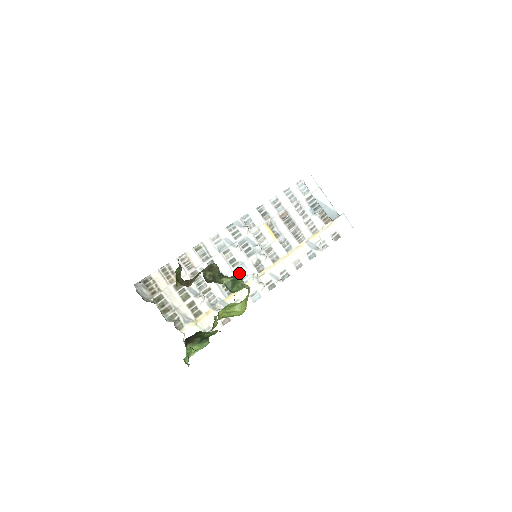
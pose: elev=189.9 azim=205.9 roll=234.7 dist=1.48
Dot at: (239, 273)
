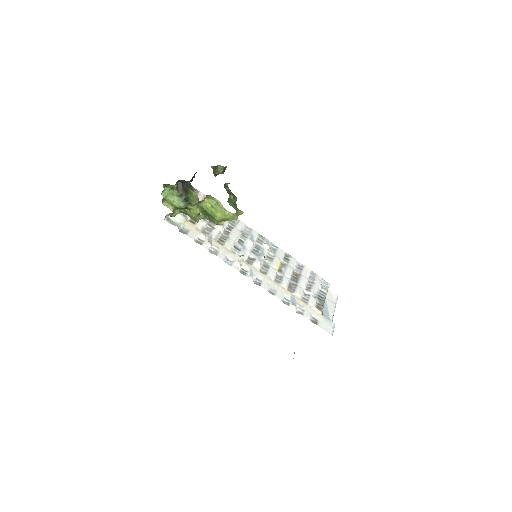
Dot at: (237, 247)
